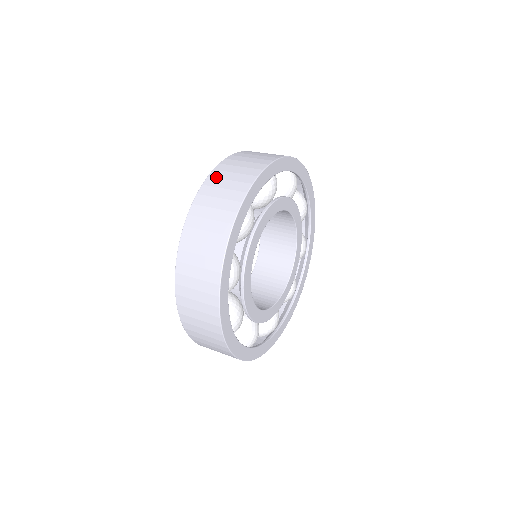
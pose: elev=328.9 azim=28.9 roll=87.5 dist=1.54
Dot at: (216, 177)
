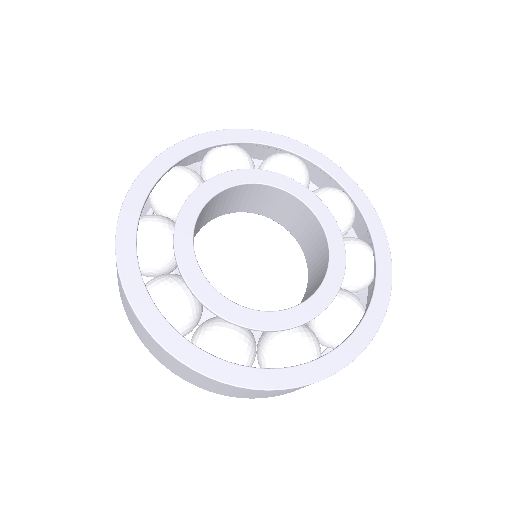
Dot at: occluded
